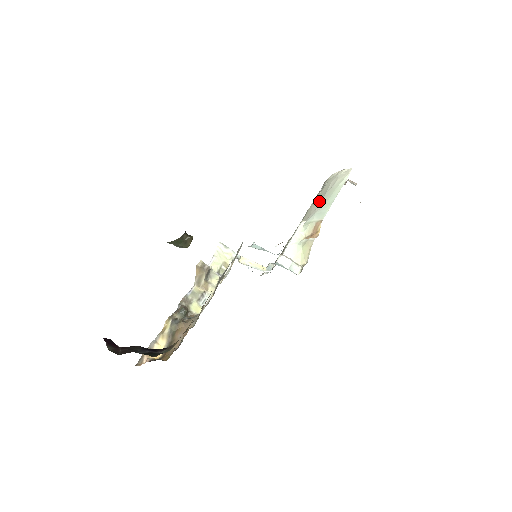
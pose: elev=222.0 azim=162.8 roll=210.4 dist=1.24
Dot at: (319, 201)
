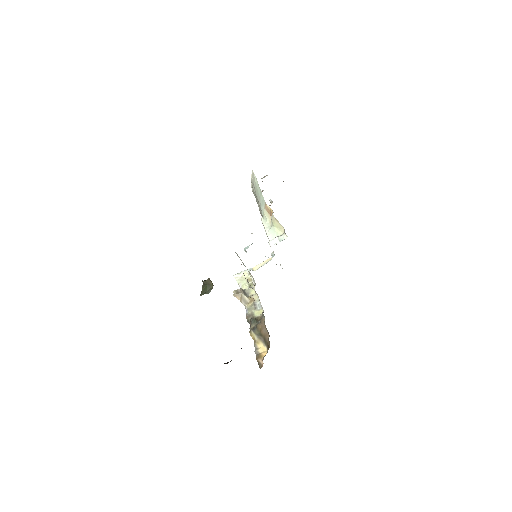
Dot at: (258, 202)
